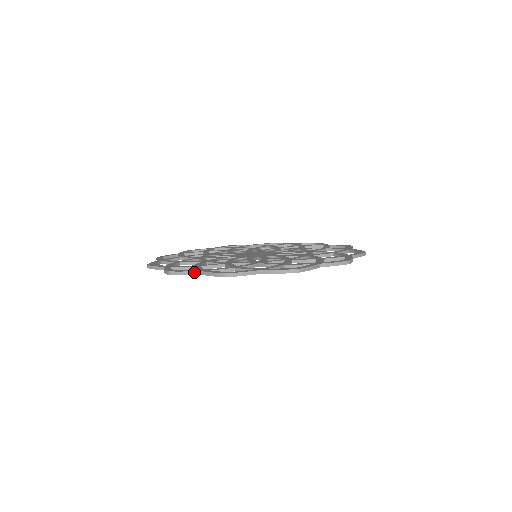
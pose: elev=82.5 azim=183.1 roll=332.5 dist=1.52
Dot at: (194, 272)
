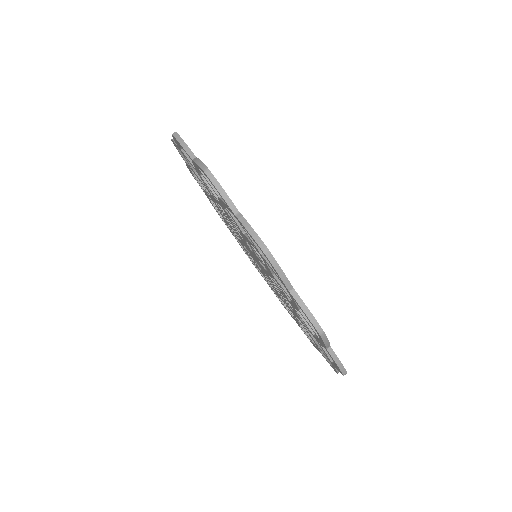
Dot at: (288, 282)
